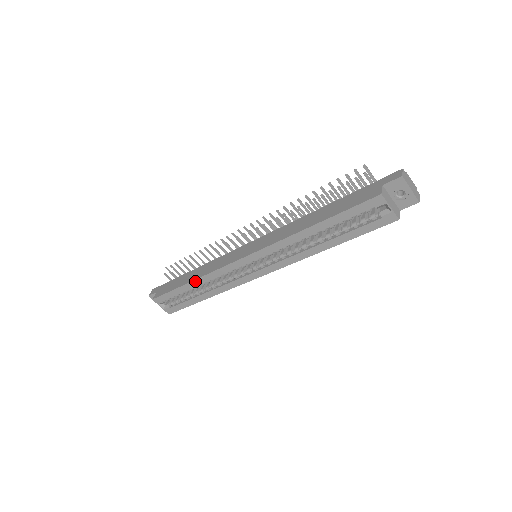
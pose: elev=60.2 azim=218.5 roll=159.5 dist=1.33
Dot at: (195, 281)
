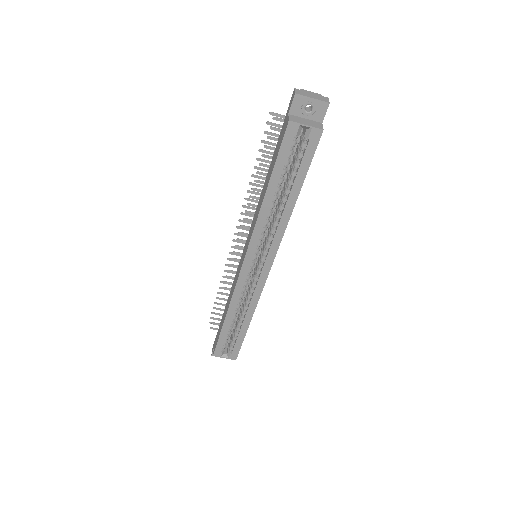
Dot at: (228, 314)
